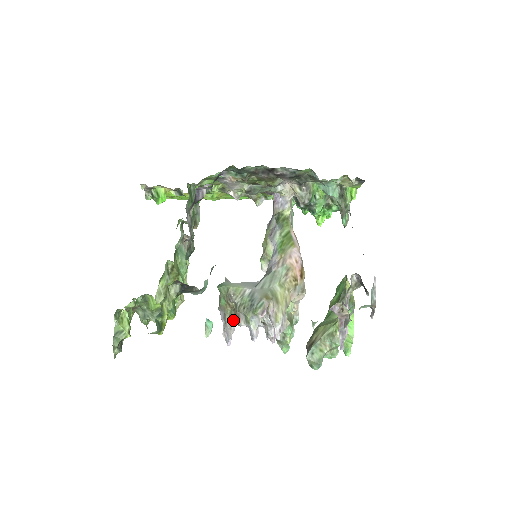
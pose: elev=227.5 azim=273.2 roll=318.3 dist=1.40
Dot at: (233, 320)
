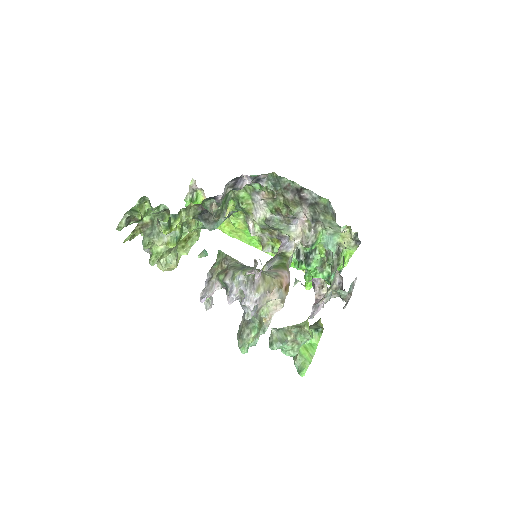
Dot at: (220, 276)
